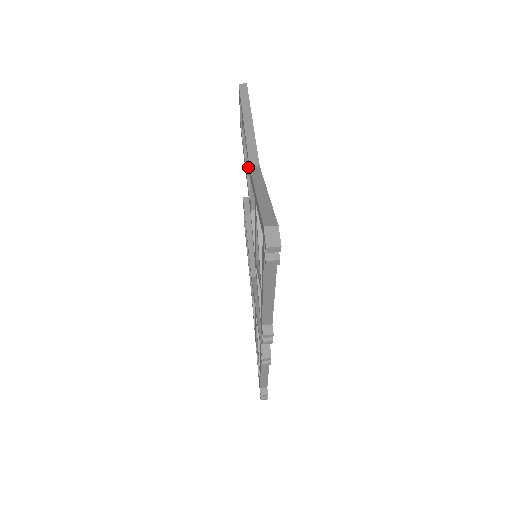
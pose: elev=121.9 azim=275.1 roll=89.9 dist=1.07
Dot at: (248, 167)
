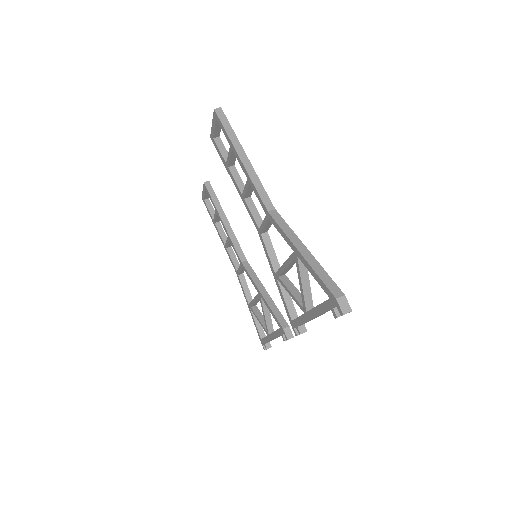
Dot at: (247, 194)
